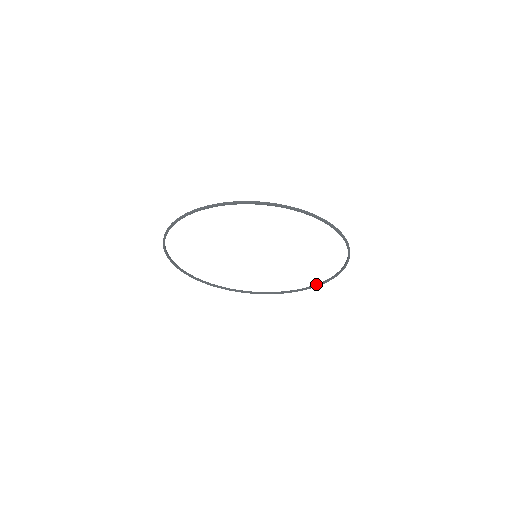
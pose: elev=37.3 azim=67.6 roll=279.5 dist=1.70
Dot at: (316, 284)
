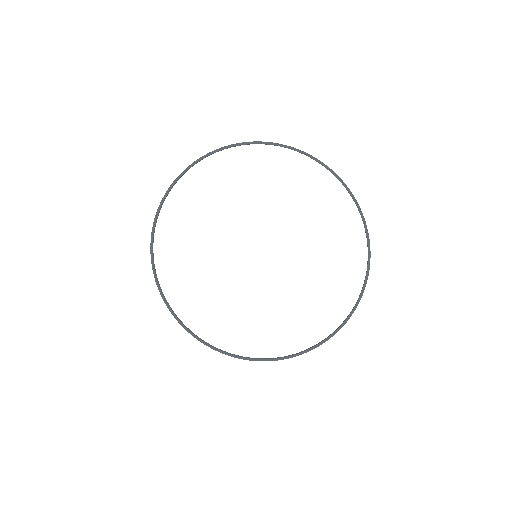
Dot at: occluded
